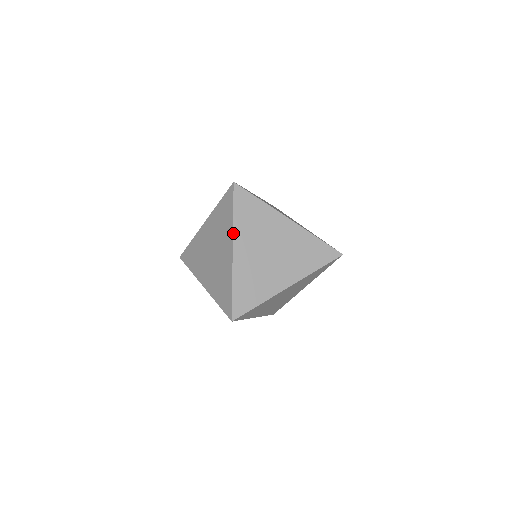
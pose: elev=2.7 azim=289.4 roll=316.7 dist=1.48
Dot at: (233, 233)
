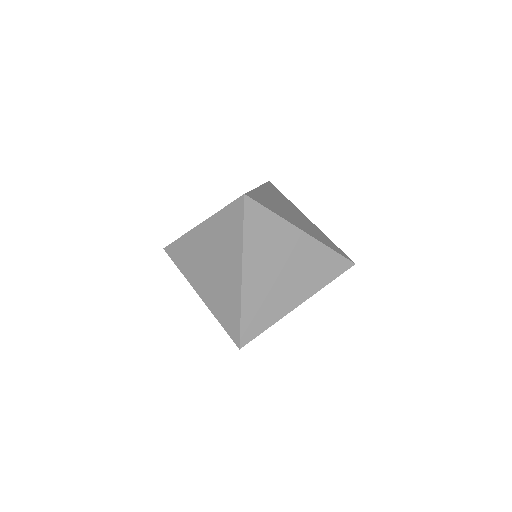
Dot at: (242, 255)
